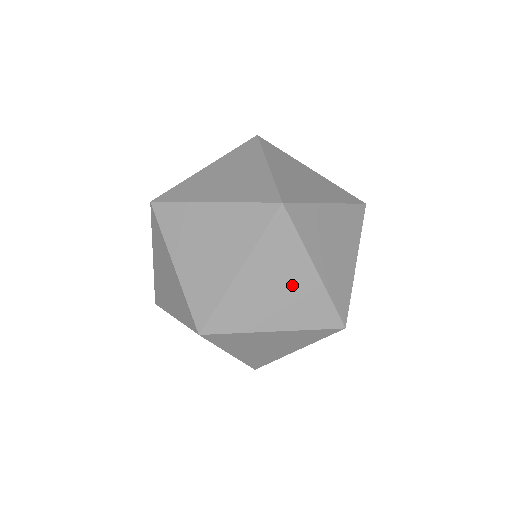
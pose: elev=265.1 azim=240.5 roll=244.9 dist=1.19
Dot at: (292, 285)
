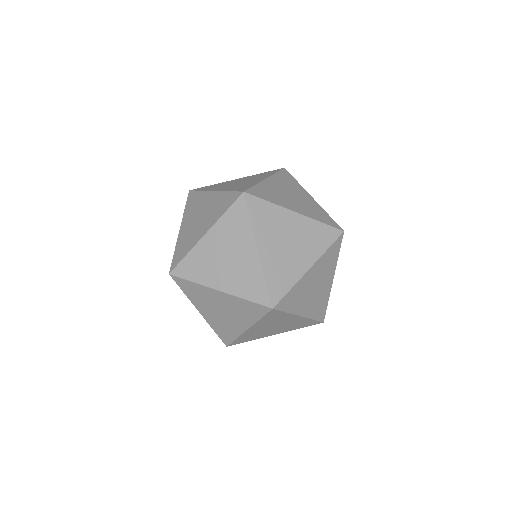
Dot at: (293, 232)
